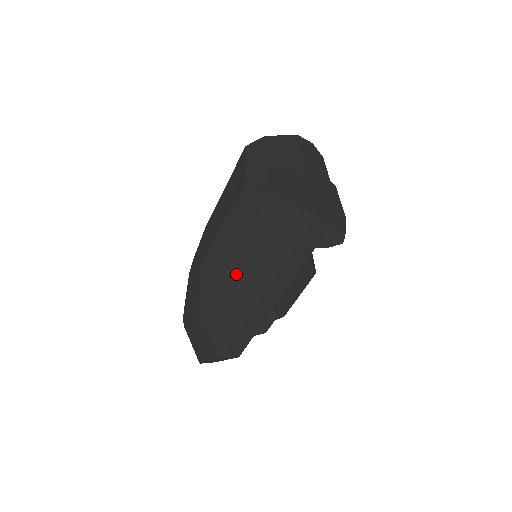
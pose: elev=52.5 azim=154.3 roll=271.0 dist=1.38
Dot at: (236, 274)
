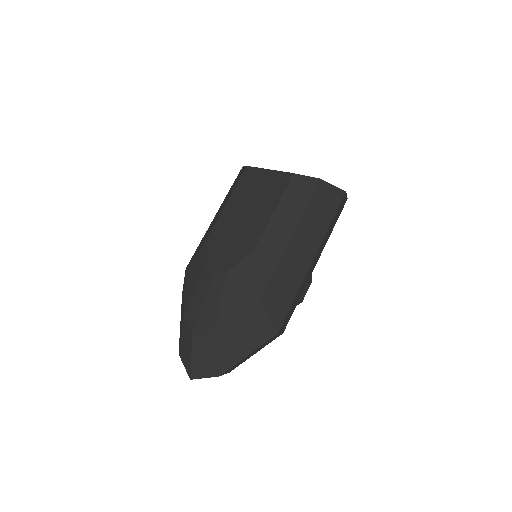
Dot at: (295, 244)
